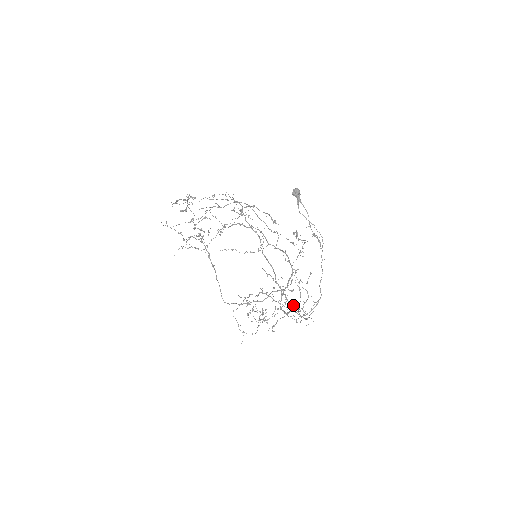
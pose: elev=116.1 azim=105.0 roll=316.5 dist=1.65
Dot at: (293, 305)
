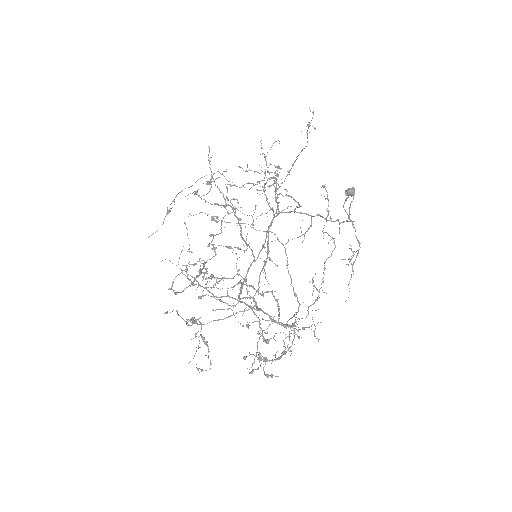
Dot at: (267, 201)
